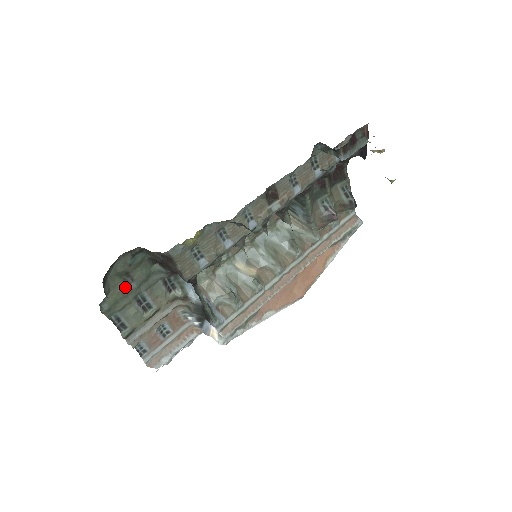
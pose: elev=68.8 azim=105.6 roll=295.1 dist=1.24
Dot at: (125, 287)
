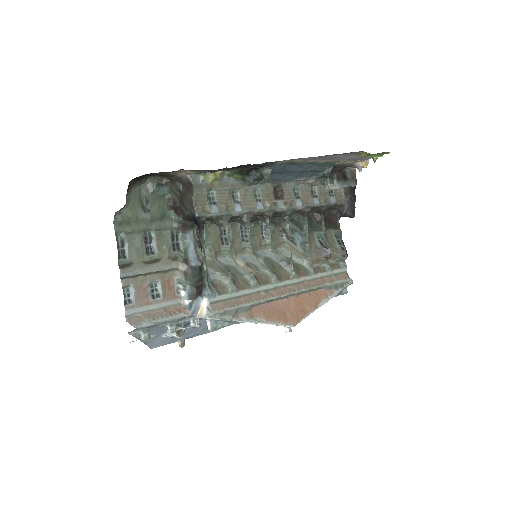
Dot at: (141, 213)
